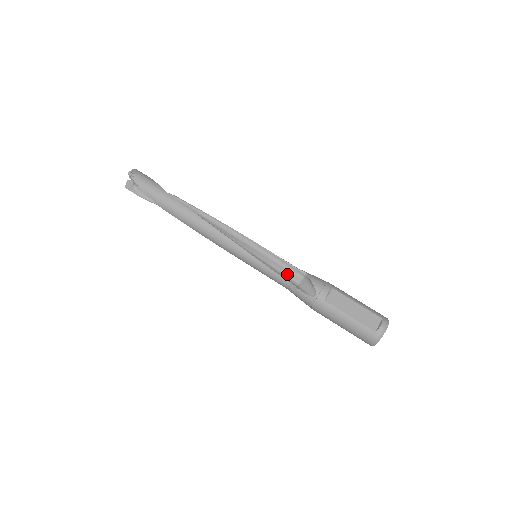
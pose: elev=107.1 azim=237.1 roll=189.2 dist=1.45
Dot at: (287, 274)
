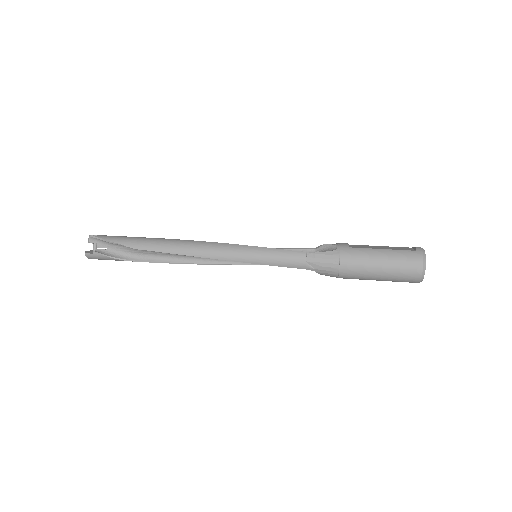
Dot at: occluded
